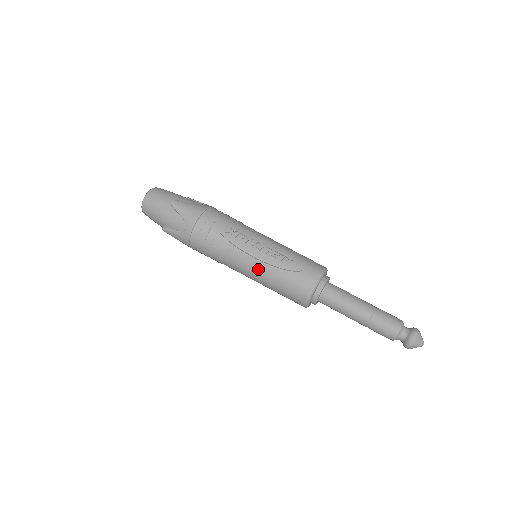
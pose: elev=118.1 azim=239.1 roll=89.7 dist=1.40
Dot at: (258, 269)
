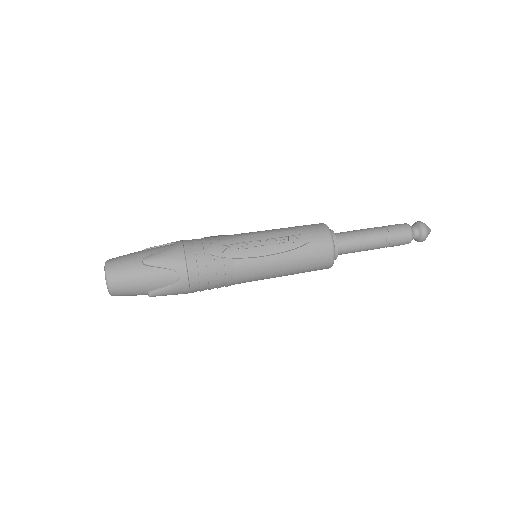
Dot at: (275, 264)
